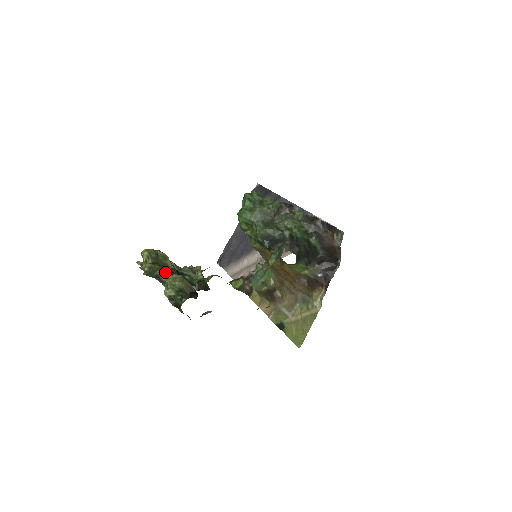
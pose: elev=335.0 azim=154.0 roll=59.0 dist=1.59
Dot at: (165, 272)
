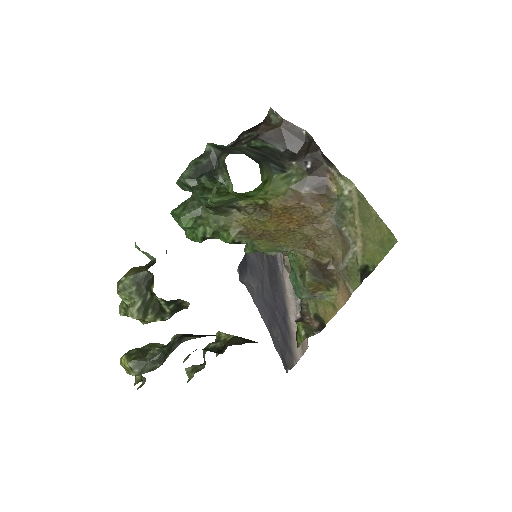
Dot at: (158, 348)
